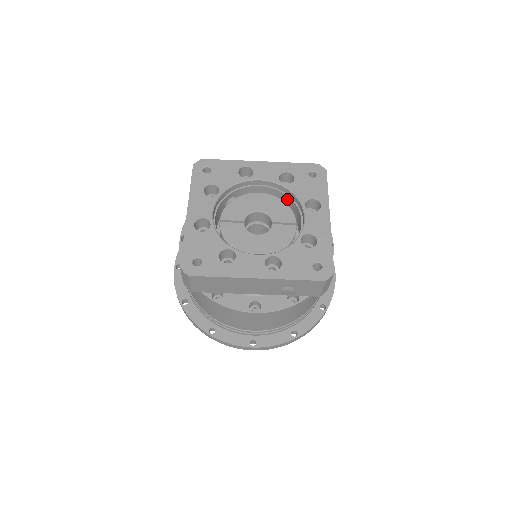
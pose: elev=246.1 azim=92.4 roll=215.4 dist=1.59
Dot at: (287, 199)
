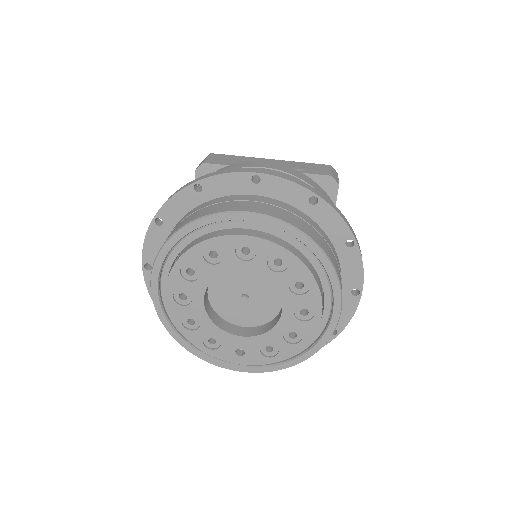
Dot at: occluded
